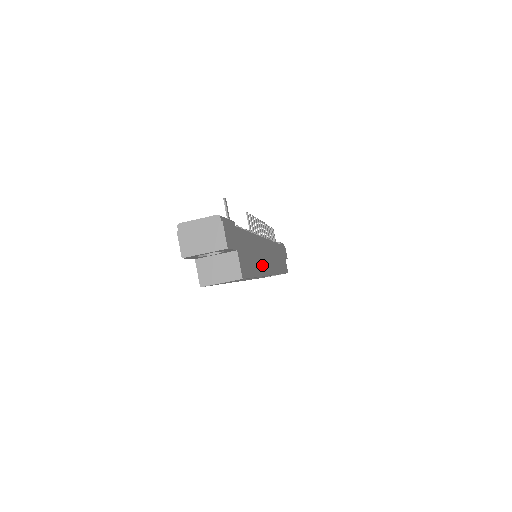
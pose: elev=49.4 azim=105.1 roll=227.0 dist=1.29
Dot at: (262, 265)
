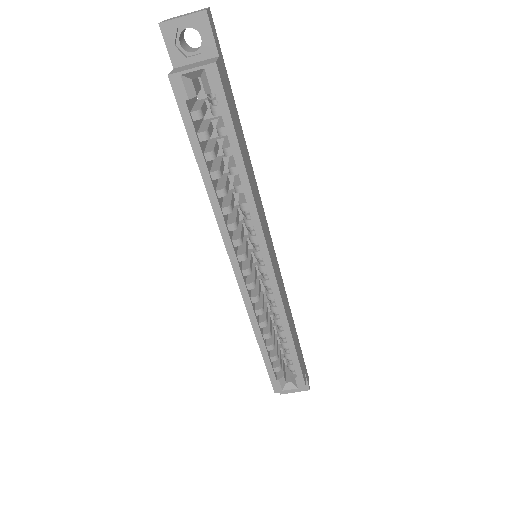
Dot at: (255, 195)
